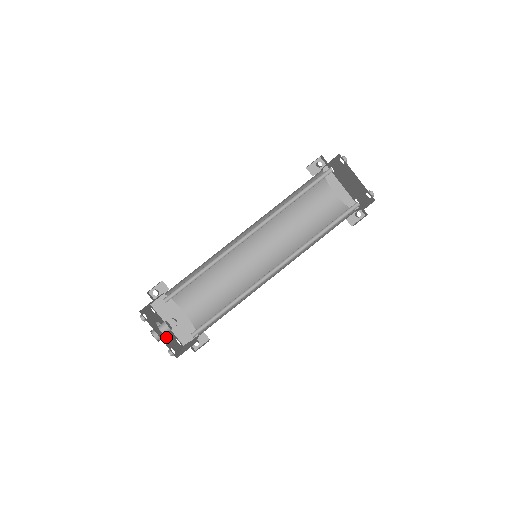
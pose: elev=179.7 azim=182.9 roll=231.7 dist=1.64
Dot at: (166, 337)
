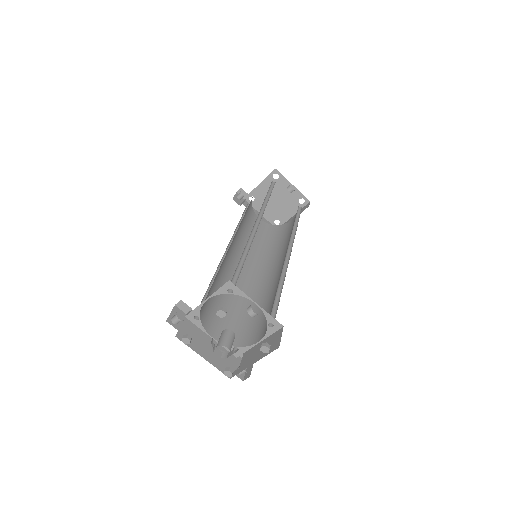
Dot at: occluded
